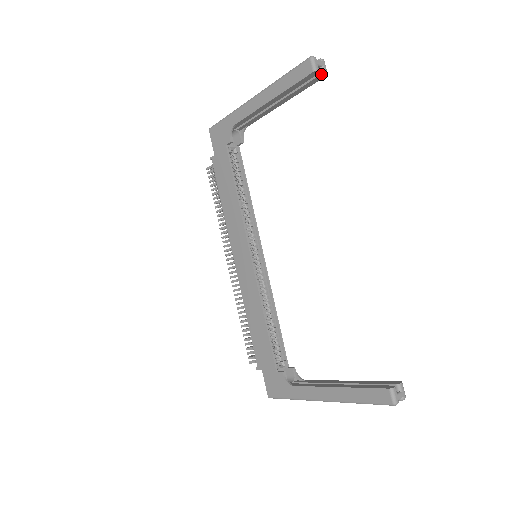
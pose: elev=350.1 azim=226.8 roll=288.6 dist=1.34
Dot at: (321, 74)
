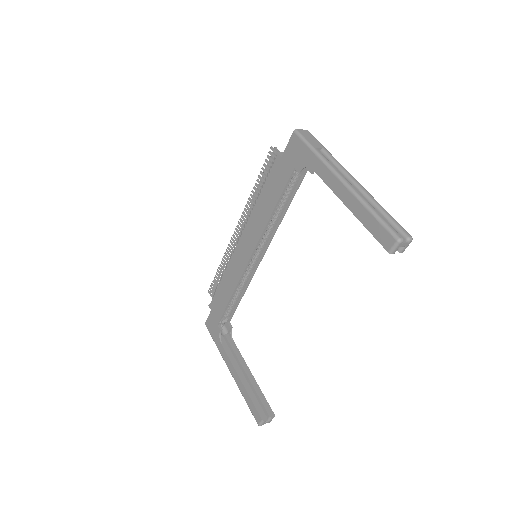
Dot at: (397, 250)
